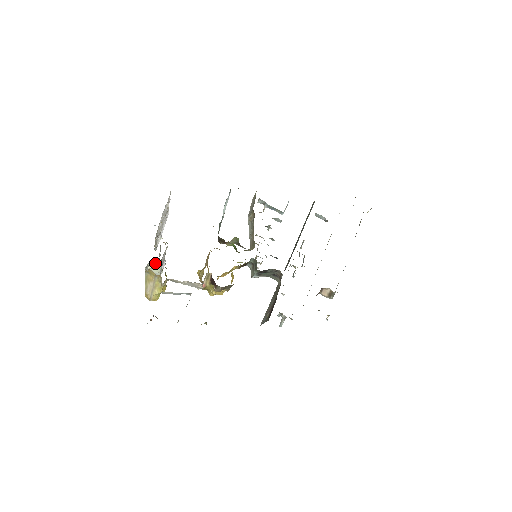
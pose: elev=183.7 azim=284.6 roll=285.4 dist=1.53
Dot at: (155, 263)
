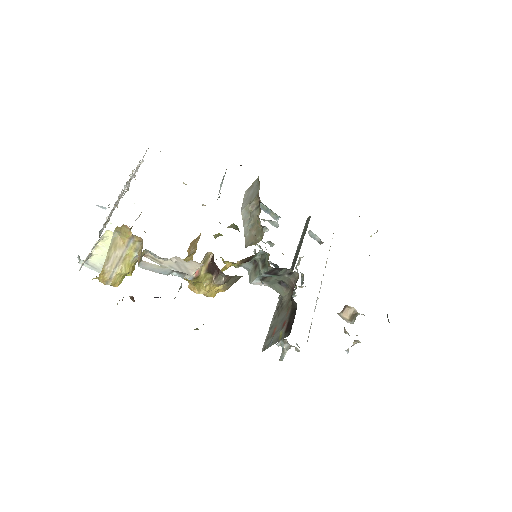
Dot at: (110, 240)
